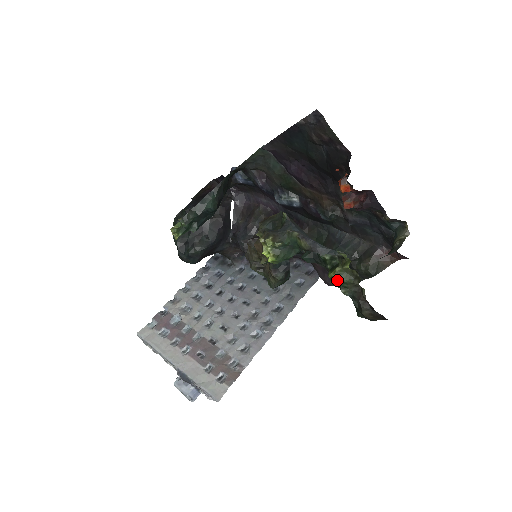
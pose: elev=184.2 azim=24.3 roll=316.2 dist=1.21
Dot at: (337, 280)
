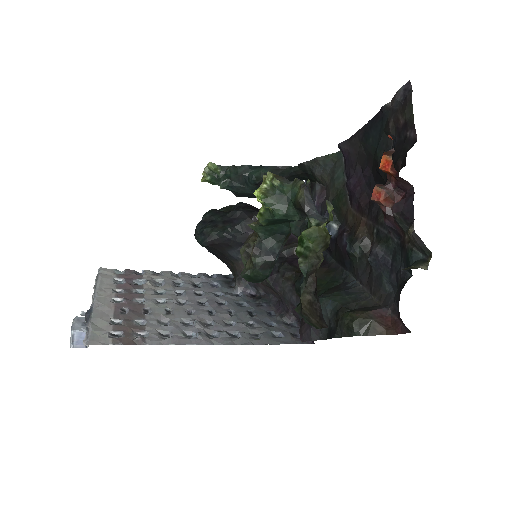
Dot at: (303, 243)
